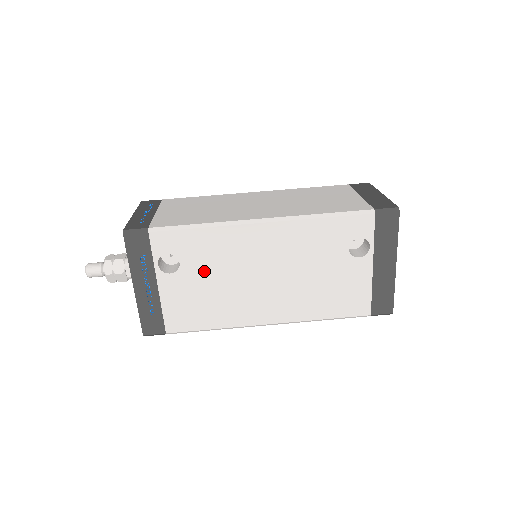
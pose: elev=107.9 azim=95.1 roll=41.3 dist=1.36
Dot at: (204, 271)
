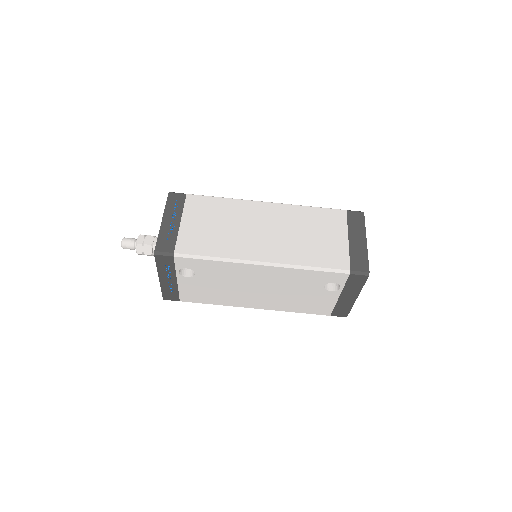
Dot at: (213, 280)
